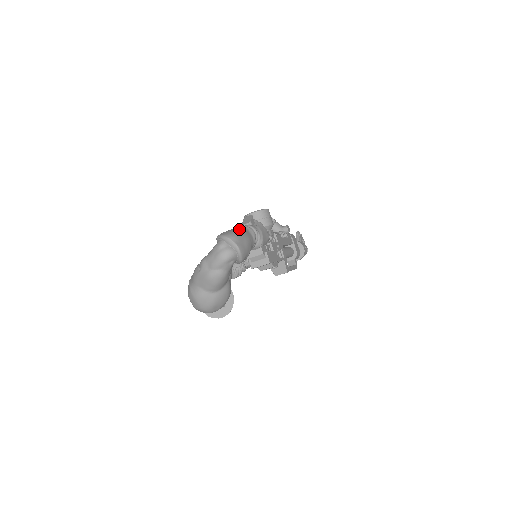
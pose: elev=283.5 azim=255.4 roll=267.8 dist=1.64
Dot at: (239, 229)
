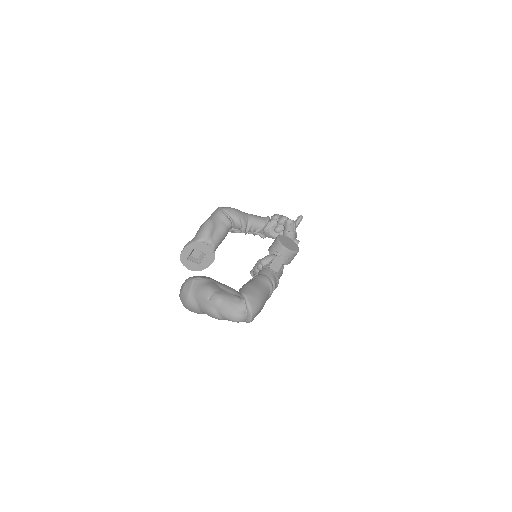
Dot at: (264, 295)
